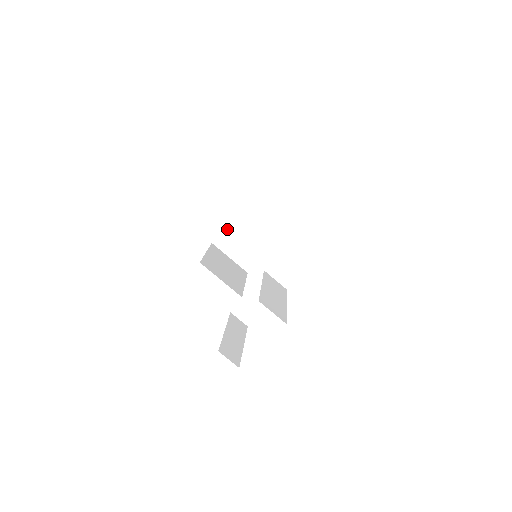
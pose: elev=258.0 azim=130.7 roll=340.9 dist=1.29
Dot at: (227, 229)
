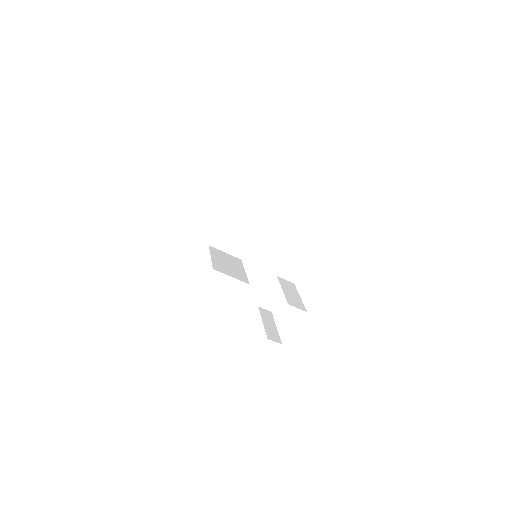
Dot at: (218, 232)
